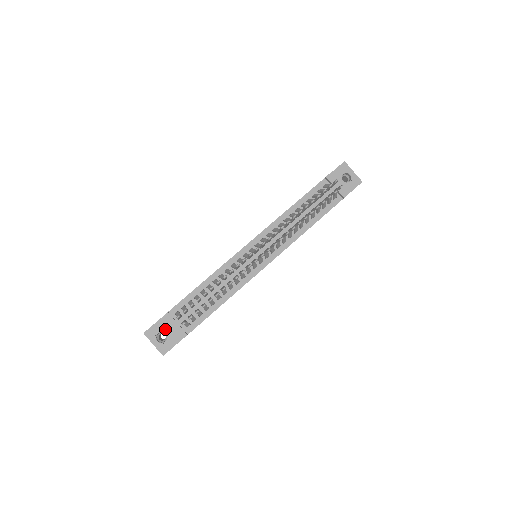
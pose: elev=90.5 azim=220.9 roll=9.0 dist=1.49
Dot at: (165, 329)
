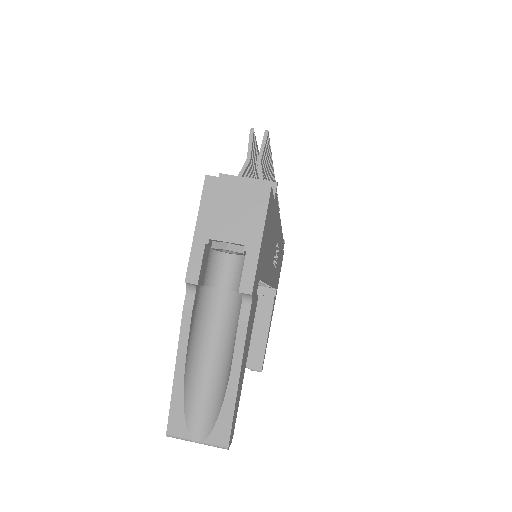
Dot at: occluded
